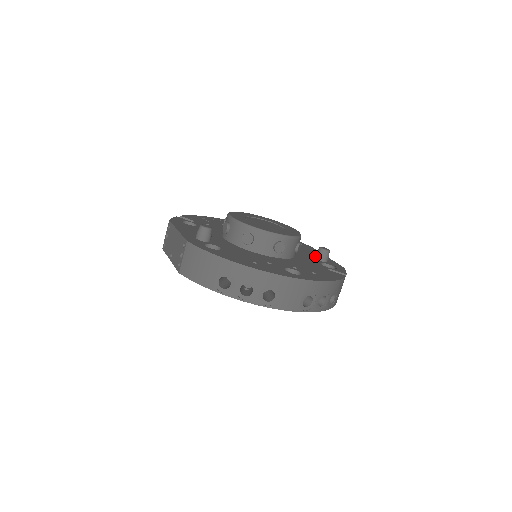
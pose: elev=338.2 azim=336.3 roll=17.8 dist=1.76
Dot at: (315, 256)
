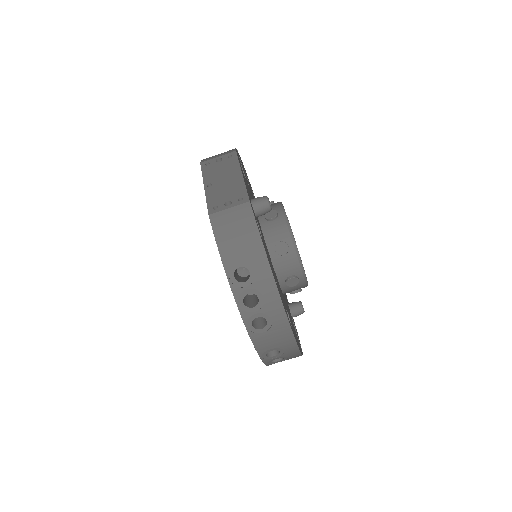
Dot at: (291, 304)
